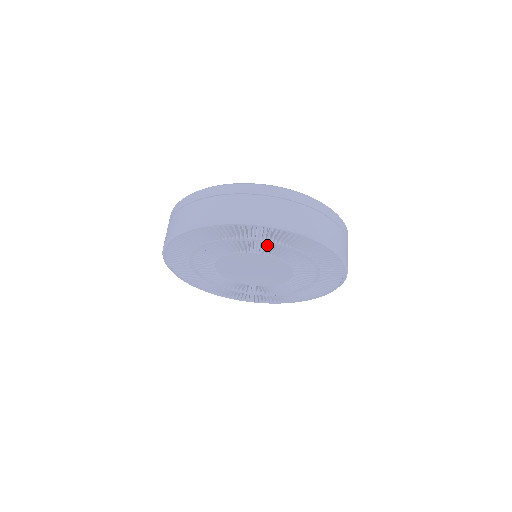
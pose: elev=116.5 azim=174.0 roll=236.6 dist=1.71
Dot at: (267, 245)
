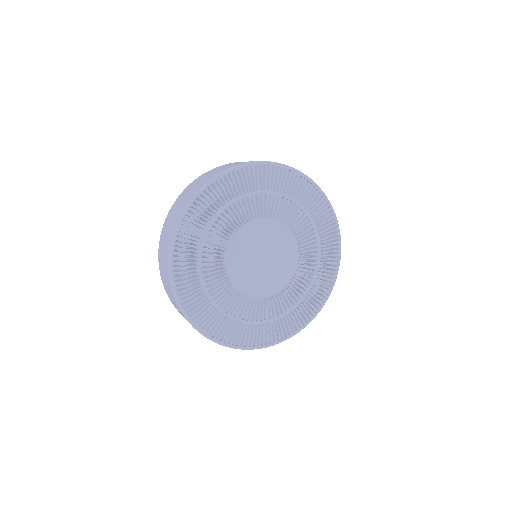
Dot at: (298, 211)
